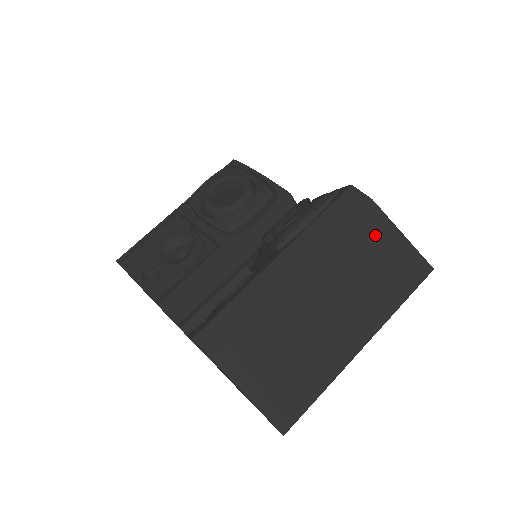
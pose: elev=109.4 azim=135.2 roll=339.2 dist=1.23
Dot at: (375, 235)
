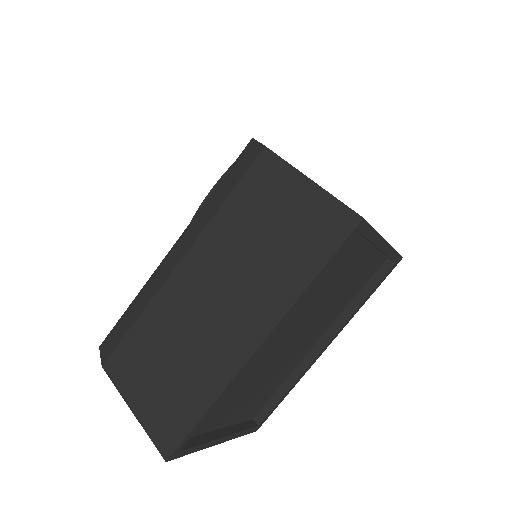
Dot at: (271, 192)
